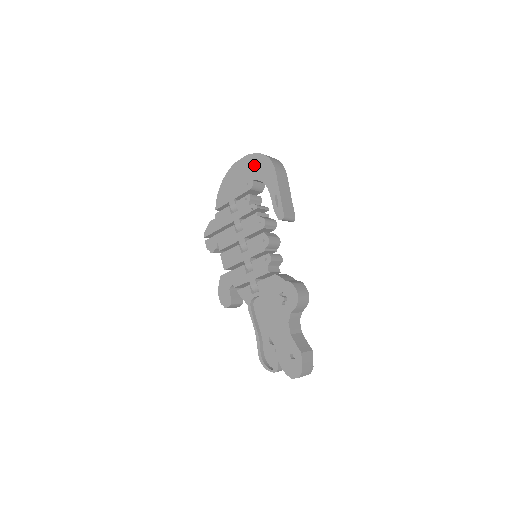
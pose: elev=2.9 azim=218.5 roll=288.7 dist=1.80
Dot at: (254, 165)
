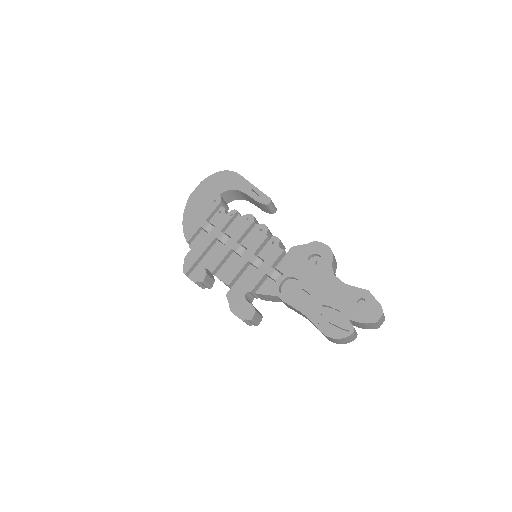
Dot at: (214, 184)
